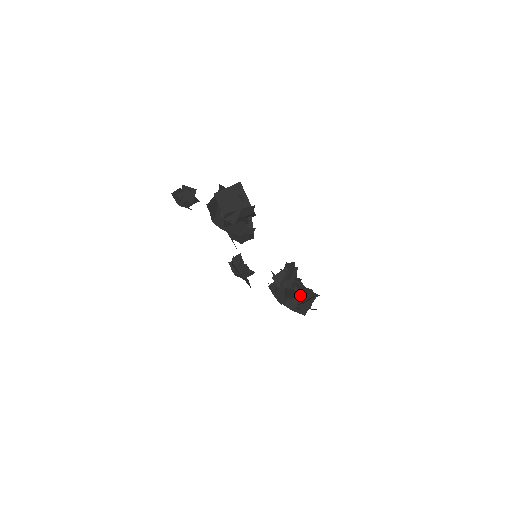
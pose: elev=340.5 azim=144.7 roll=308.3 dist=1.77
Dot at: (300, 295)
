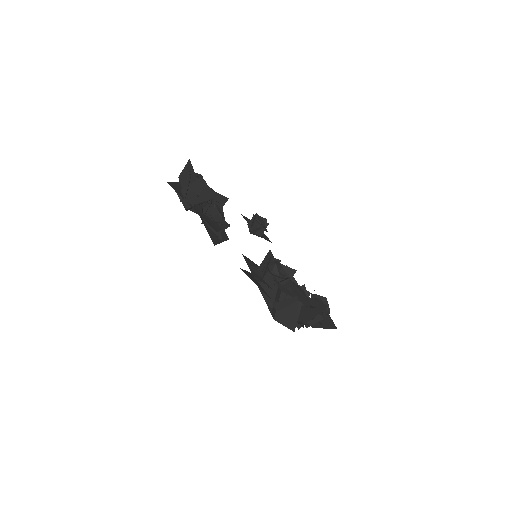
Dot at: (279, 296)
